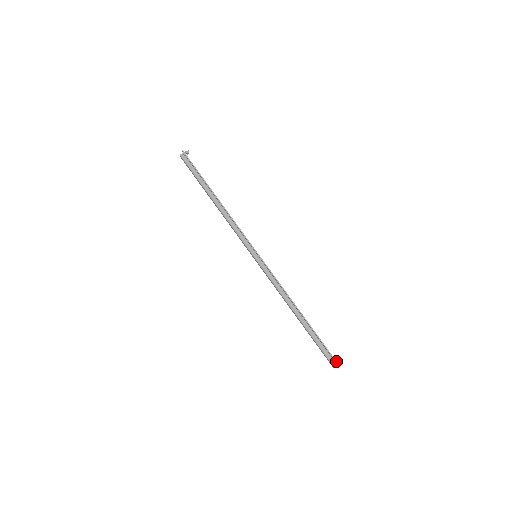
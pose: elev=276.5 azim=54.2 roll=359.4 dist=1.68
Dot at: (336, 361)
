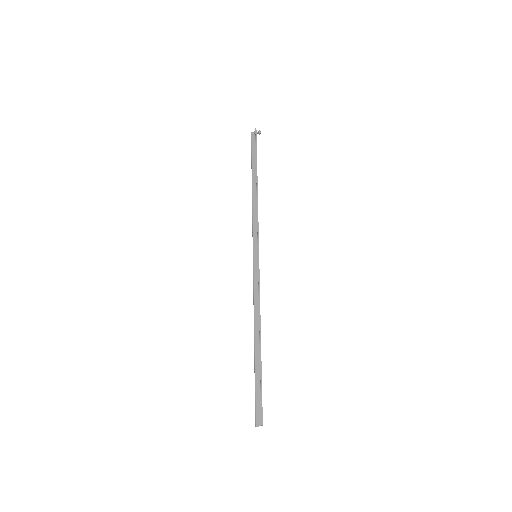
Dot at: (262, 417)
